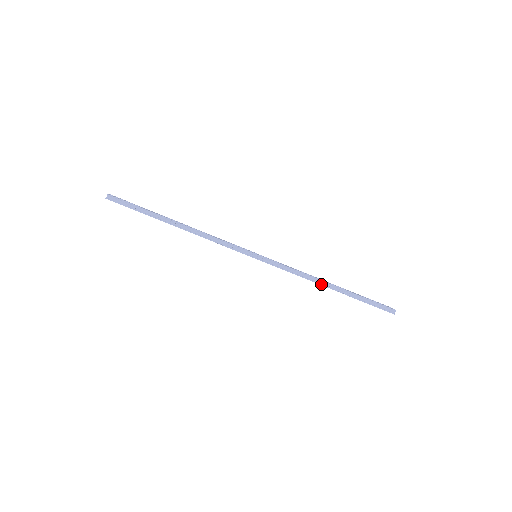
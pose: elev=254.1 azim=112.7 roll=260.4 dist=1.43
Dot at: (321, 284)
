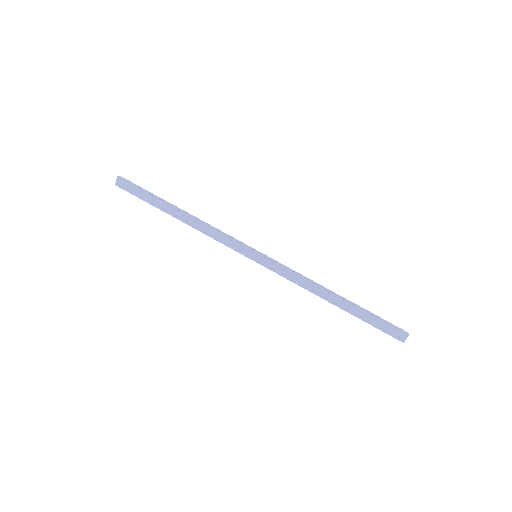
Dot at: (325, 290)
